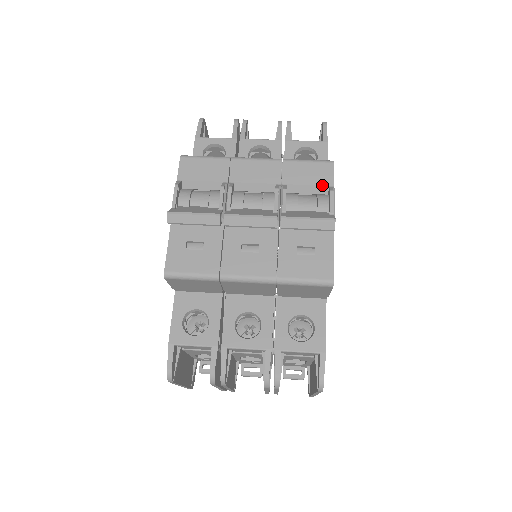
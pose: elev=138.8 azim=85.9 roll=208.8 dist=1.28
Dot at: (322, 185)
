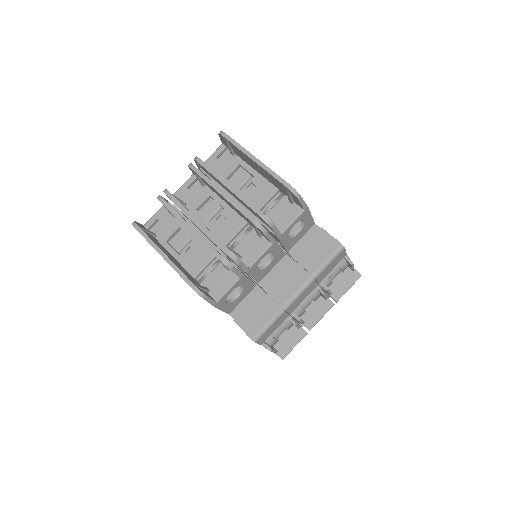
Dot at: occluded
